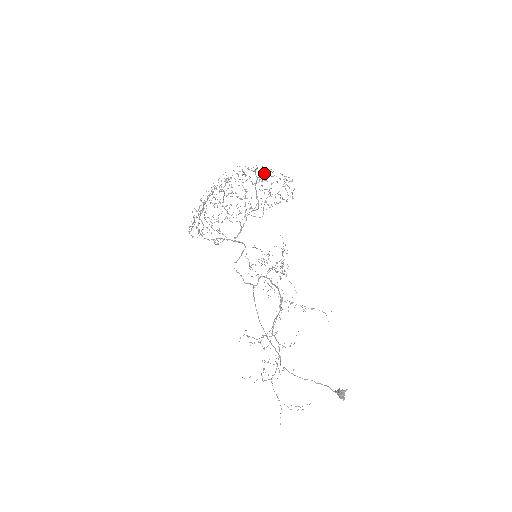
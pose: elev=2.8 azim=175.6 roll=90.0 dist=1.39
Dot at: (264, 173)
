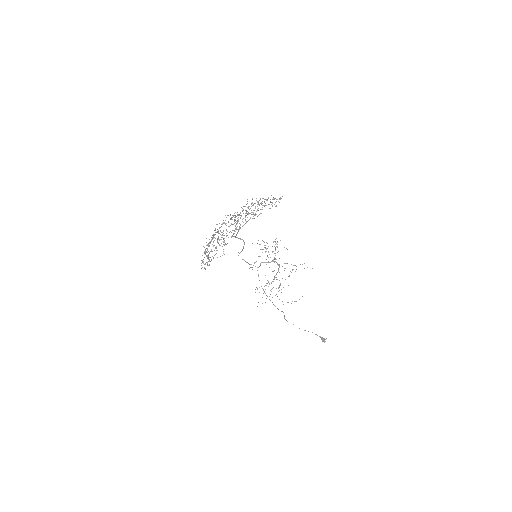
Dot at: occluded
